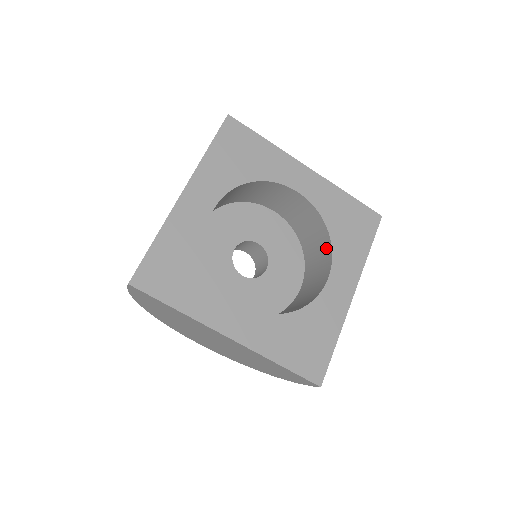
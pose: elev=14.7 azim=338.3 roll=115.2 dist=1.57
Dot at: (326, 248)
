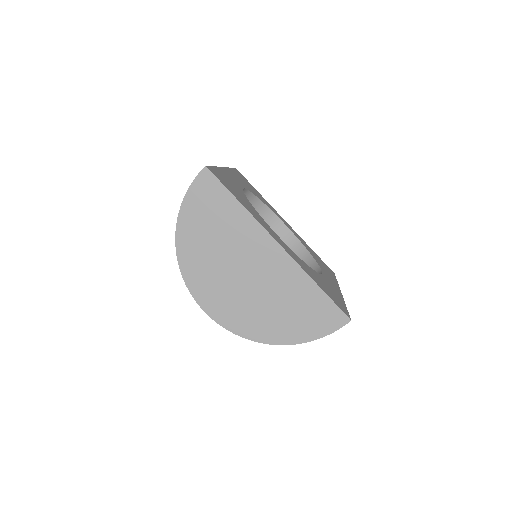
Dot at: (309, 266)
